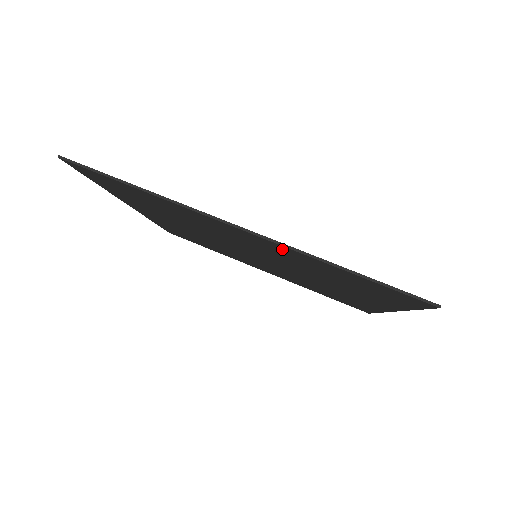
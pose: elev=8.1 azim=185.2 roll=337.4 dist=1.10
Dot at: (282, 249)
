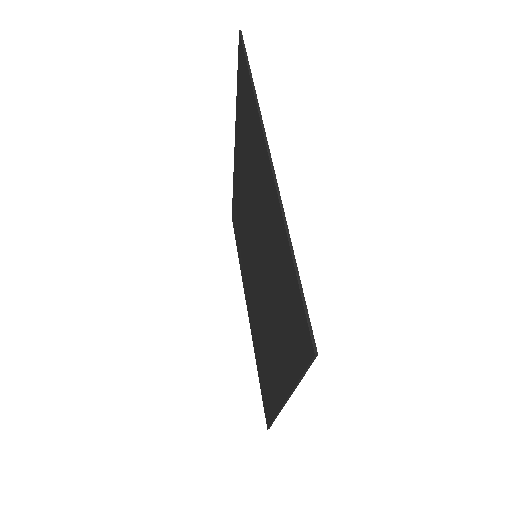
Dot at: (275, 209)
